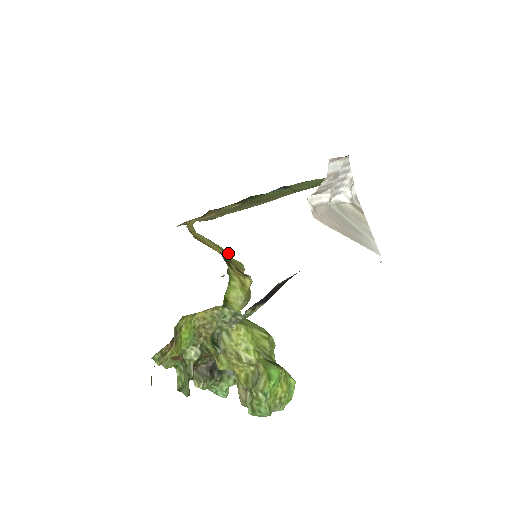
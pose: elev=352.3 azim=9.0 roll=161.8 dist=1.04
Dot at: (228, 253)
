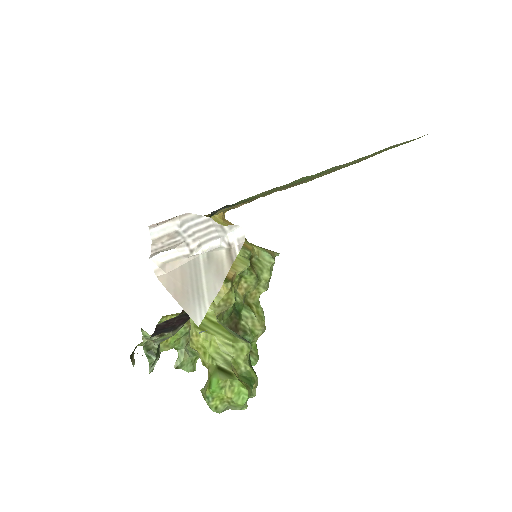
Dot at: occluded
